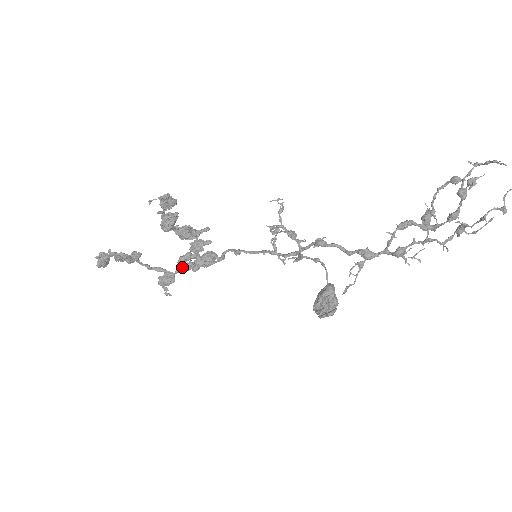
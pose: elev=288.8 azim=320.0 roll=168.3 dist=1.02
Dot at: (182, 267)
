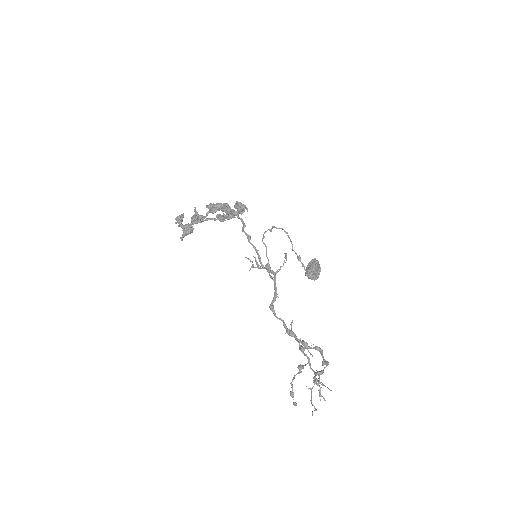
Dot at: (225, 217)
